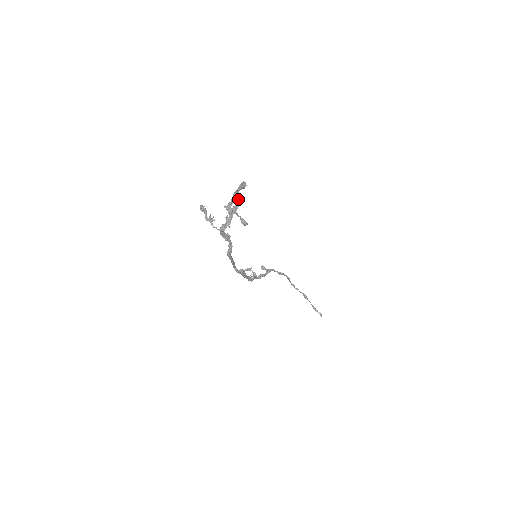
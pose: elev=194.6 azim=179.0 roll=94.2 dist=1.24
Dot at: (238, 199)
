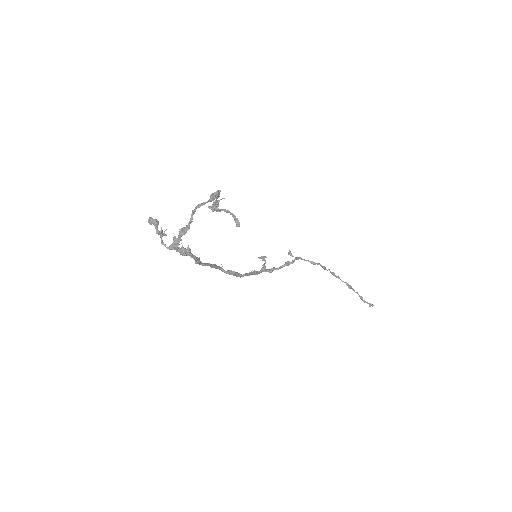
Dot at: (191, 220)
